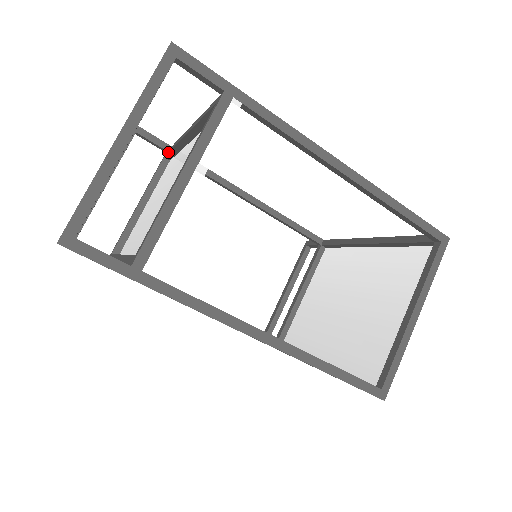
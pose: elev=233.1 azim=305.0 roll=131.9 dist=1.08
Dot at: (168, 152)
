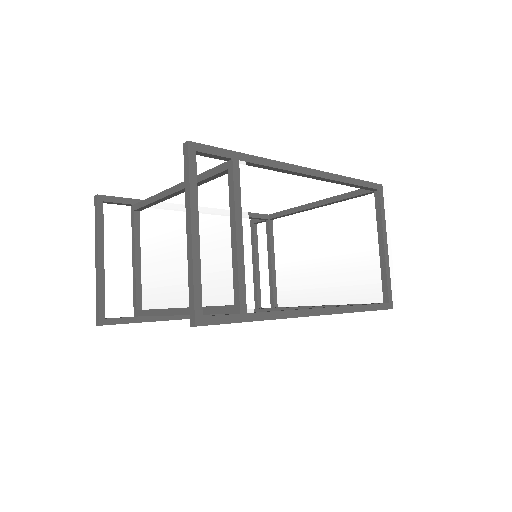
Dot at: (142, 207)
